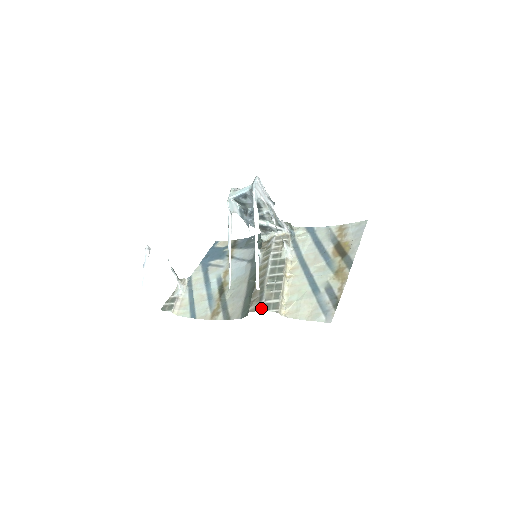
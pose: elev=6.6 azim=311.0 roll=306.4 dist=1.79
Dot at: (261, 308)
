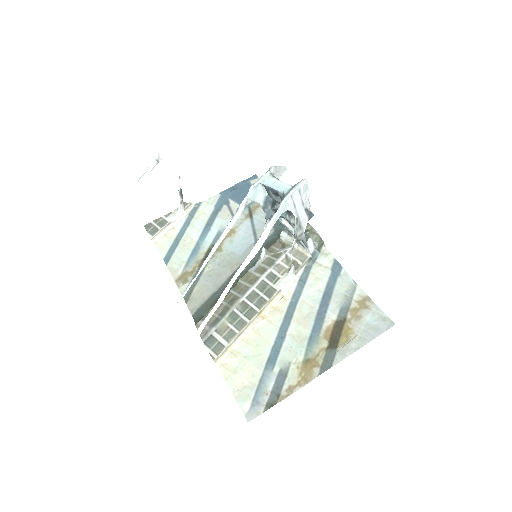
Dot at: (204, 337)
